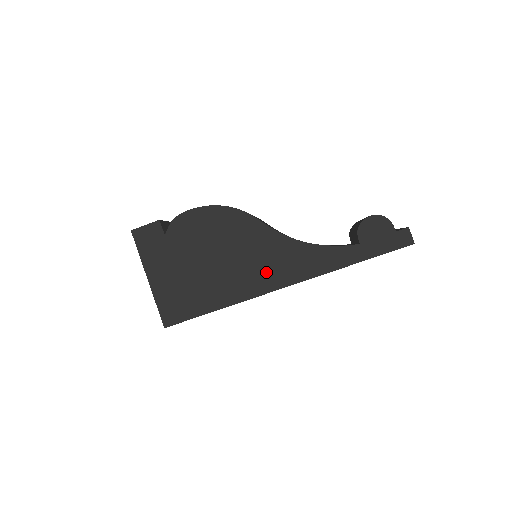
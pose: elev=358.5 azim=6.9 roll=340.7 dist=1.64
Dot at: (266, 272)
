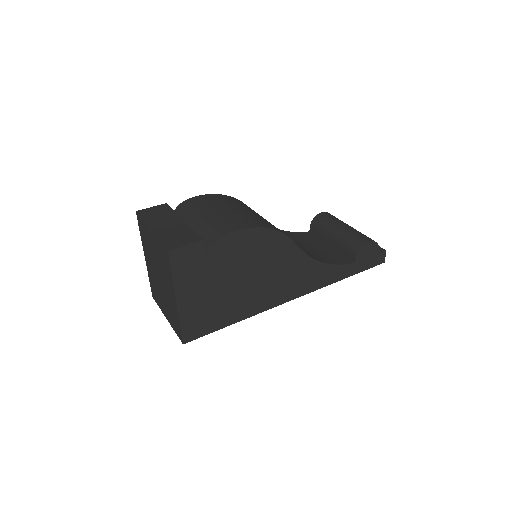
Dot at: (286, 288)
